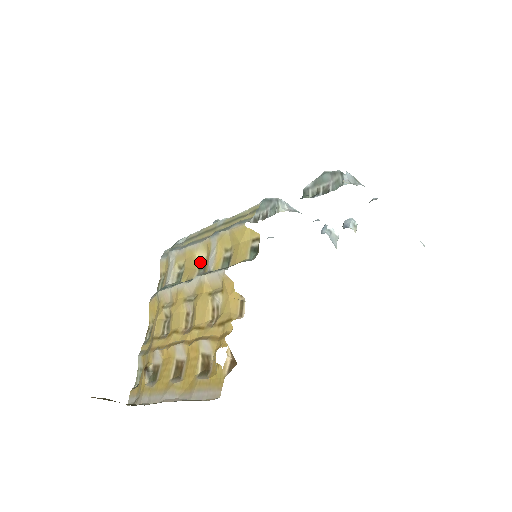
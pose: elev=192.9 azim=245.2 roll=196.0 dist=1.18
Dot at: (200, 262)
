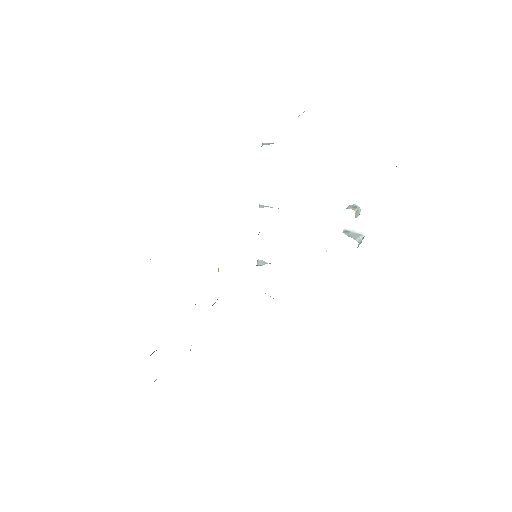
Dot at: occluded
